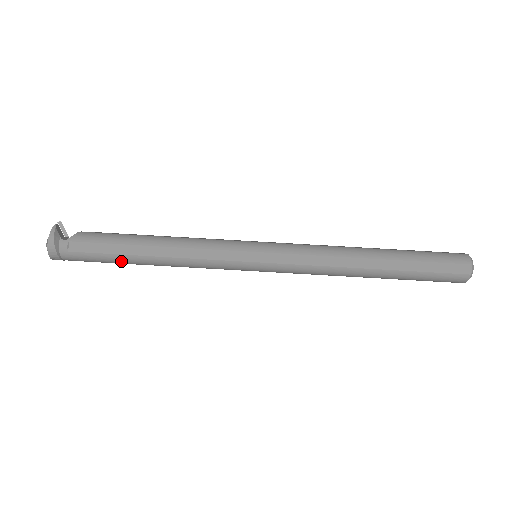
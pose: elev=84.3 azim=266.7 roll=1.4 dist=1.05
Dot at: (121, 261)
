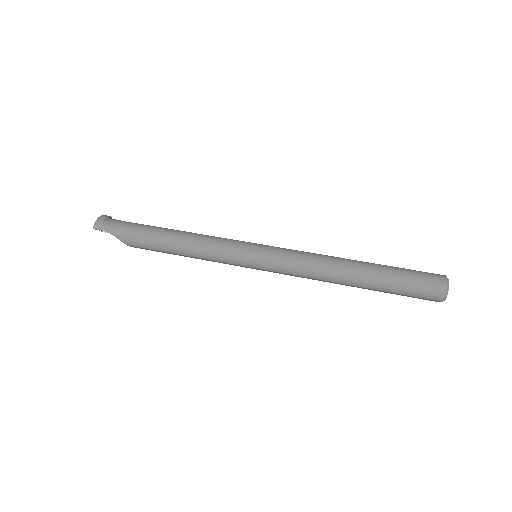
Dot at: (149, 229)
